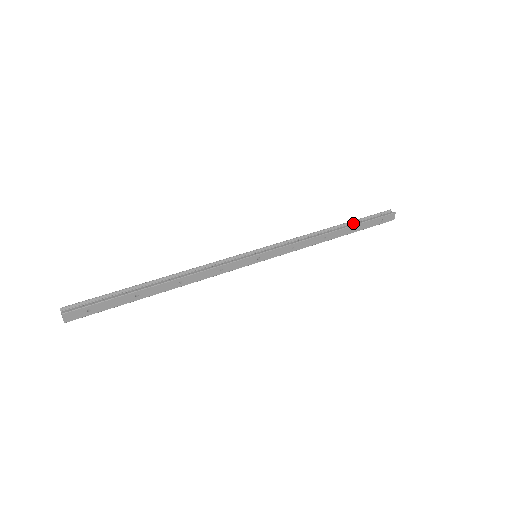
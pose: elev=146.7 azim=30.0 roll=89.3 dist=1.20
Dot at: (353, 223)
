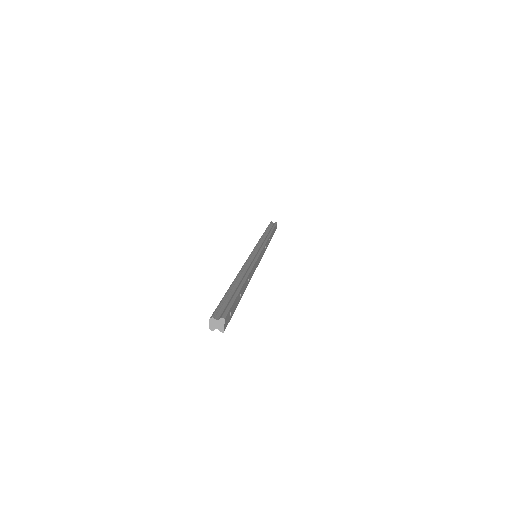
Dot at: (269, 230)
